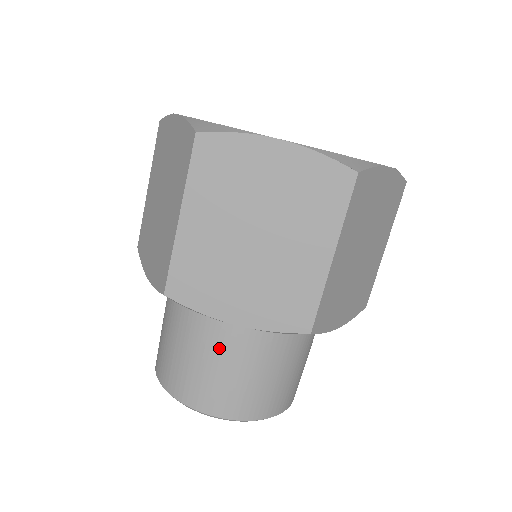
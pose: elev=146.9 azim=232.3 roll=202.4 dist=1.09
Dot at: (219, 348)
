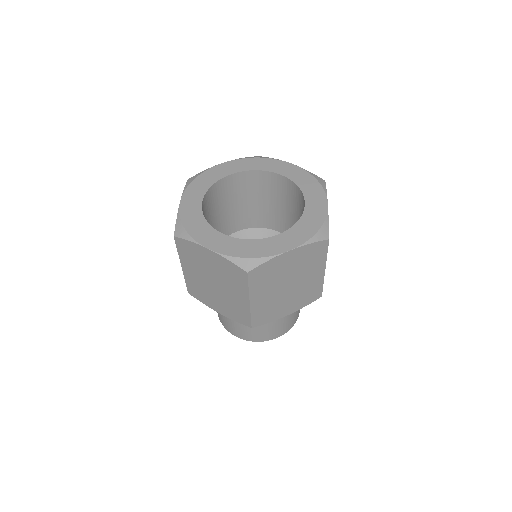
Dot at: occluded
